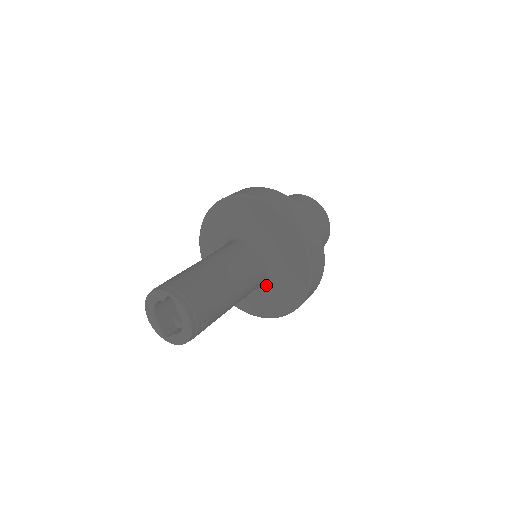
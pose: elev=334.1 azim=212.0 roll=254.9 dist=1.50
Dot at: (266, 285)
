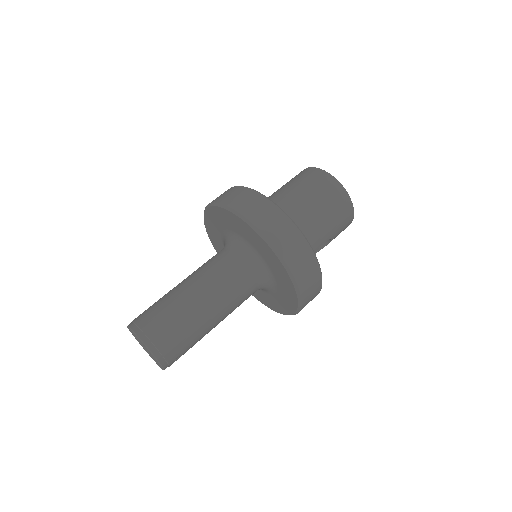
Dot at: occluded
